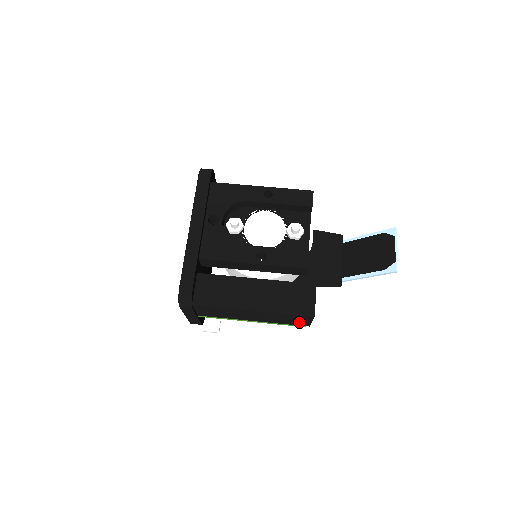
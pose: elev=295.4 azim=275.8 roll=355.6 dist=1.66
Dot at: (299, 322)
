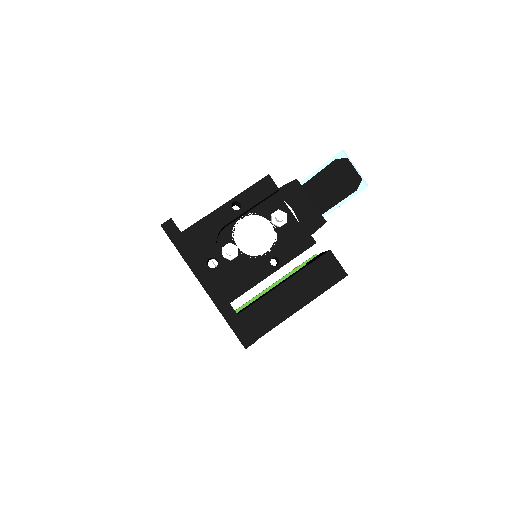
Dot at: occluded
